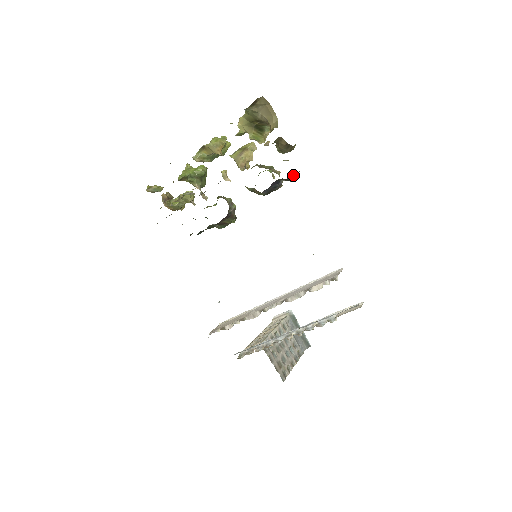
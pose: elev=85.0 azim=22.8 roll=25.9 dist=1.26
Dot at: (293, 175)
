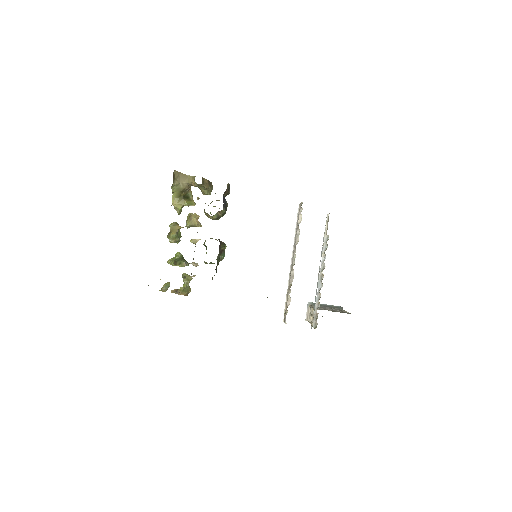
Dot at: (228, 183)
